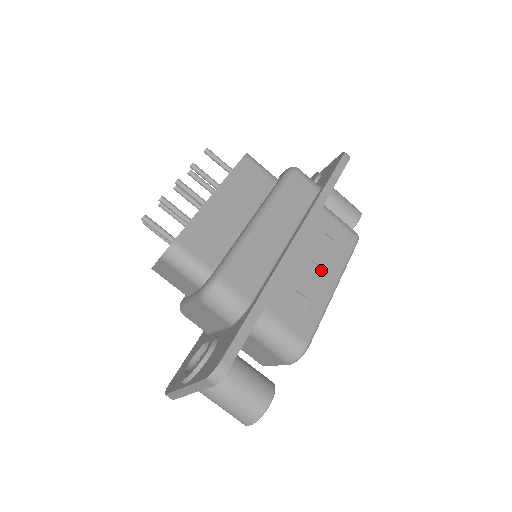
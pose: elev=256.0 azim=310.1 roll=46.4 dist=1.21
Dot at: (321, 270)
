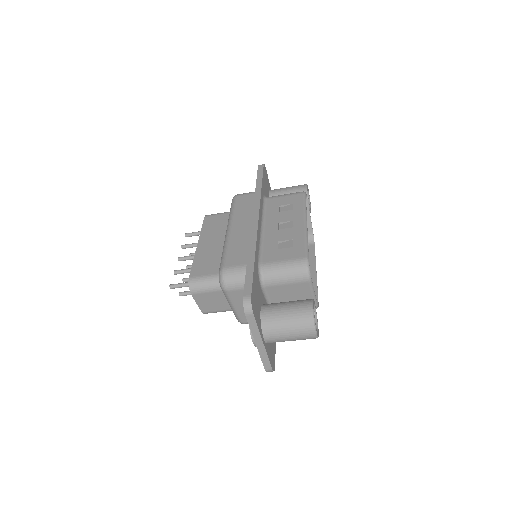
Dot at: (289, 223)
